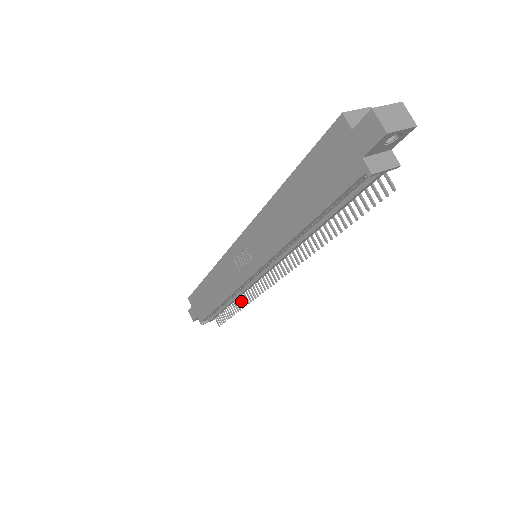
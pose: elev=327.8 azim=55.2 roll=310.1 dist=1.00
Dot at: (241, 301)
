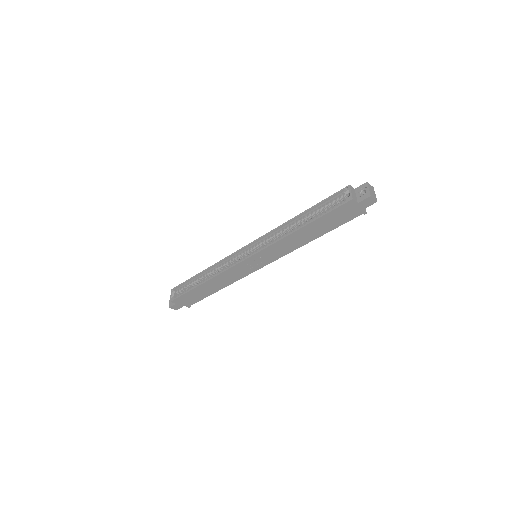
Dot at: occluded
